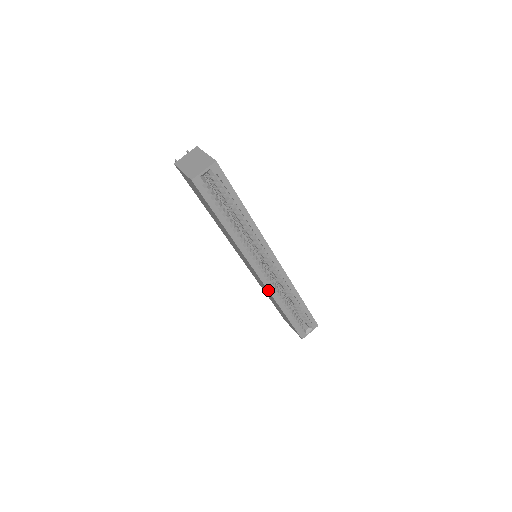
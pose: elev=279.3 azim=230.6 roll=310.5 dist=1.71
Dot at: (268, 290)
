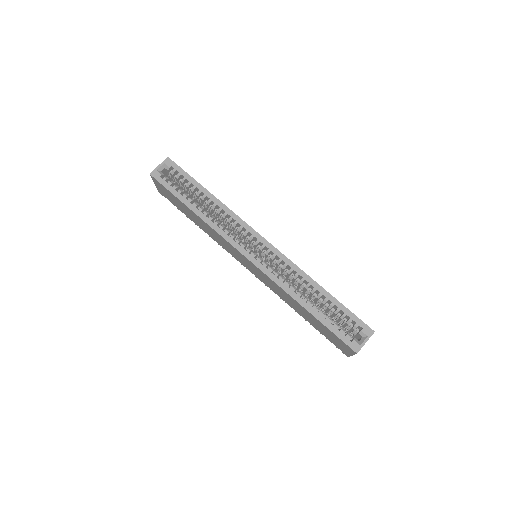
Dot at: (268, 276)
